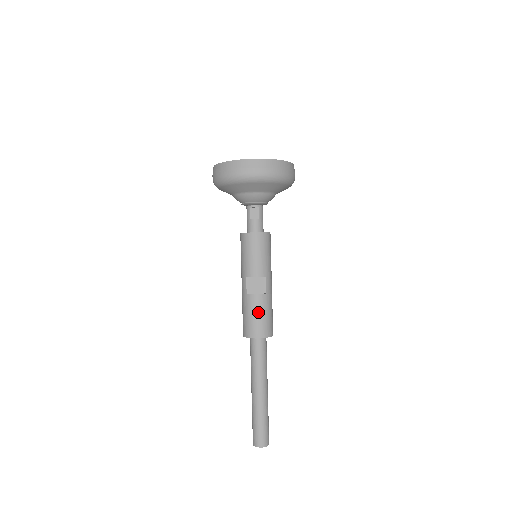
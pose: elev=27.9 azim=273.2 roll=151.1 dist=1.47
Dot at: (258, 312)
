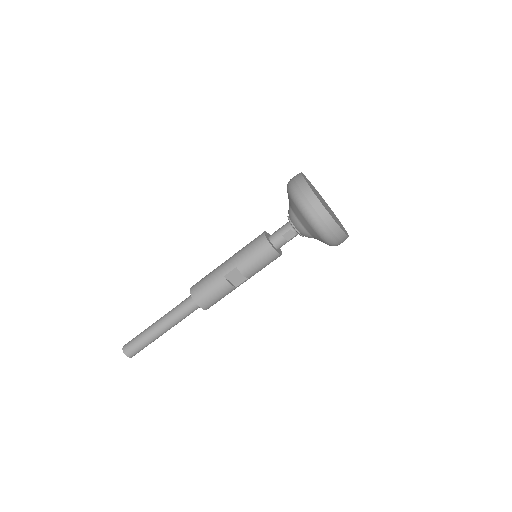
Dot at: (218, 294)
